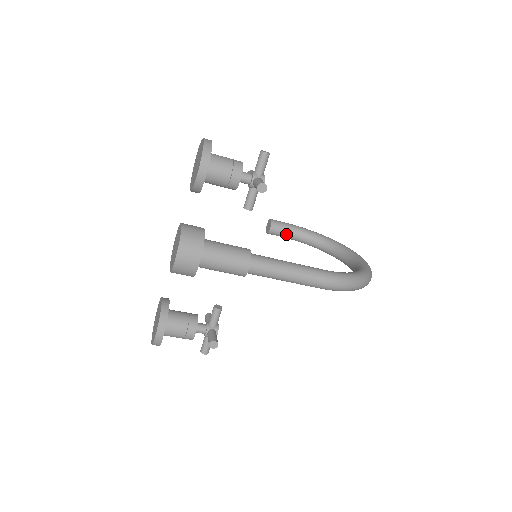
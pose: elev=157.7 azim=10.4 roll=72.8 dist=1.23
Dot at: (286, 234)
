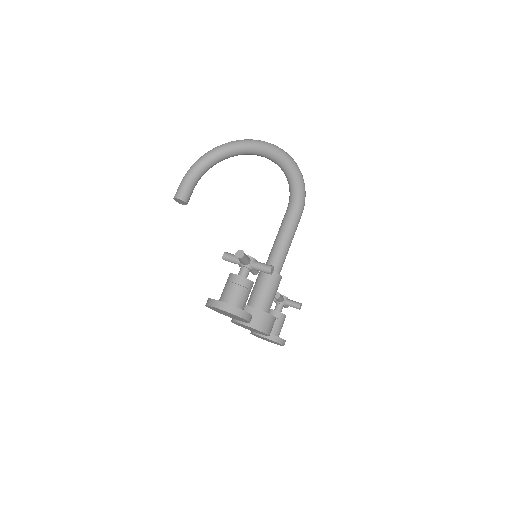
Dot at: occluded
